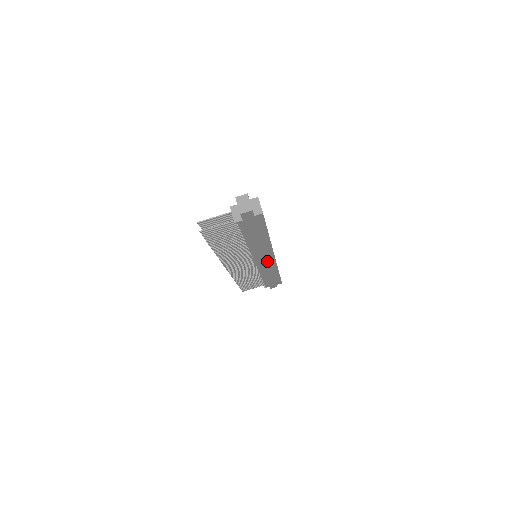
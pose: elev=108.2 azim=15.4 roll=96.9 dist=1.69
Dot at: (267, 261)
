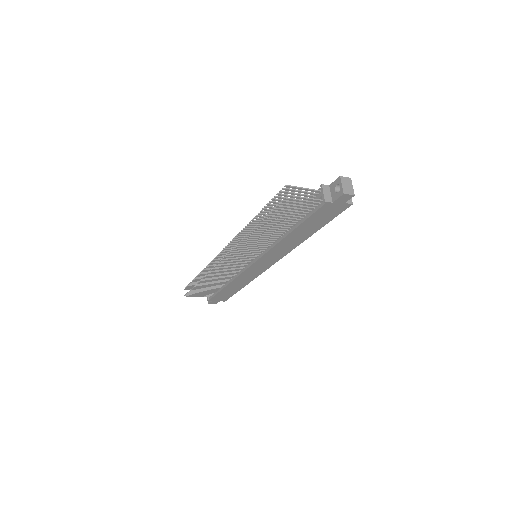
Dot at: (262, 266)
